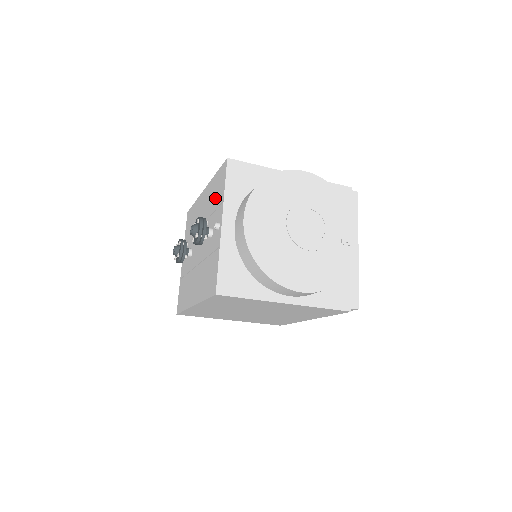
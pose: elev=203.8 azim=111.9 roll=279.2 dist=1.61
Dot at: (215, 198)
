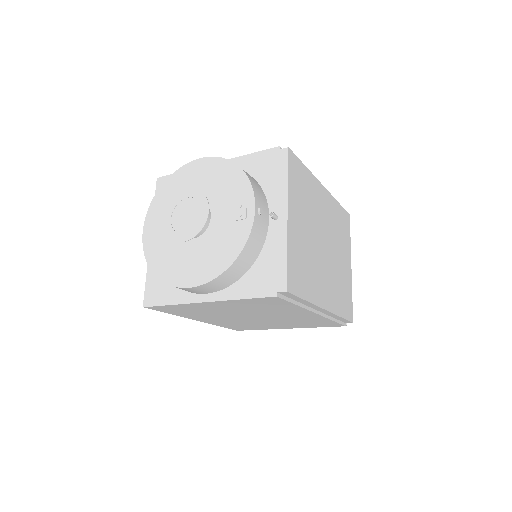
Dot at: occluded
